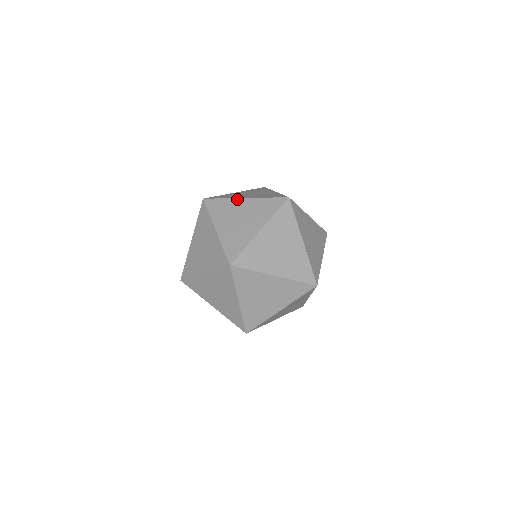
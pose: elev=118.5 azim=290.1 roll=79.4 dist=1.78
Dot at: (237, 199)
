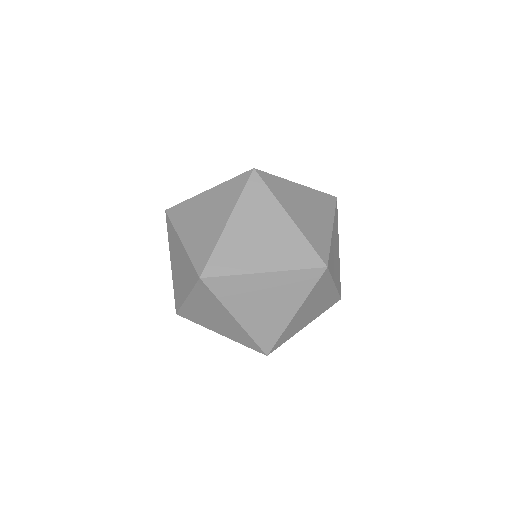
Dot at: (292, 182)
